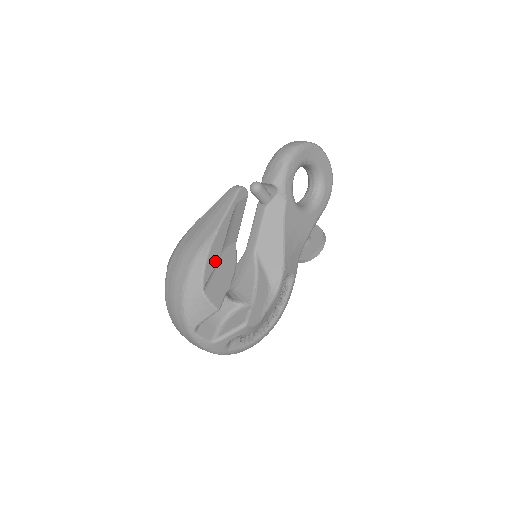
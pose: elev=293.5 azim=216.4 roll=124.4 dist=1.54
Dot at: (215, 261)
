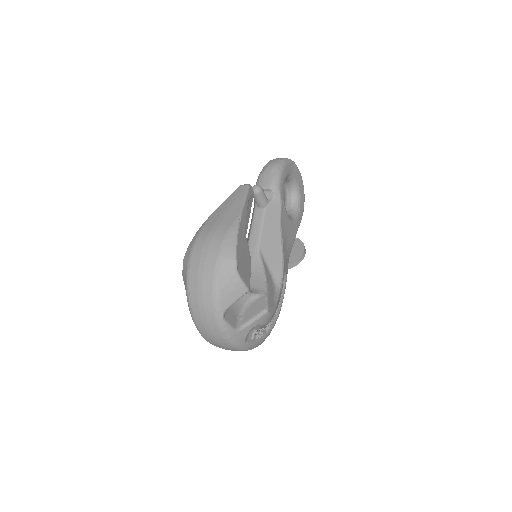
Dot at: (241, 244)
